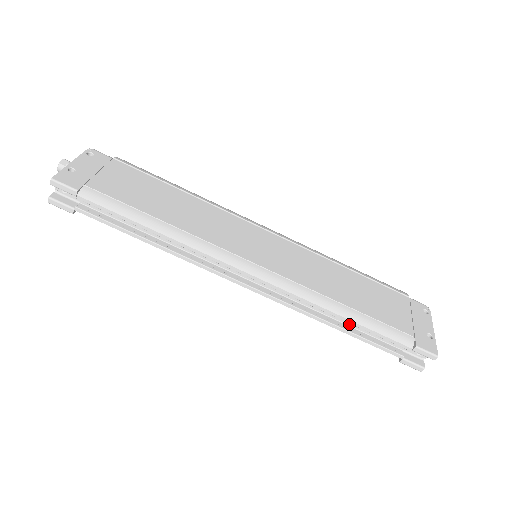
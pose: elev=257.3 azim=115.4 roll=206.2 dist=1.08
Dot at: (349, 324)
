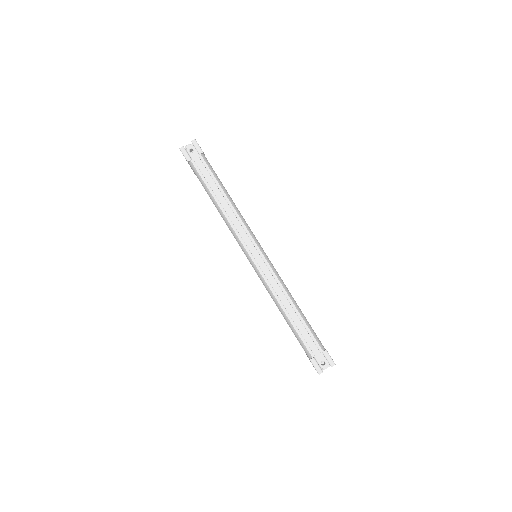
Dot at: (292, 318)
